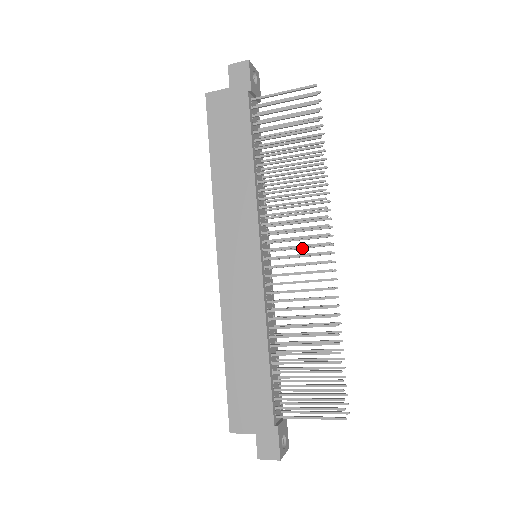
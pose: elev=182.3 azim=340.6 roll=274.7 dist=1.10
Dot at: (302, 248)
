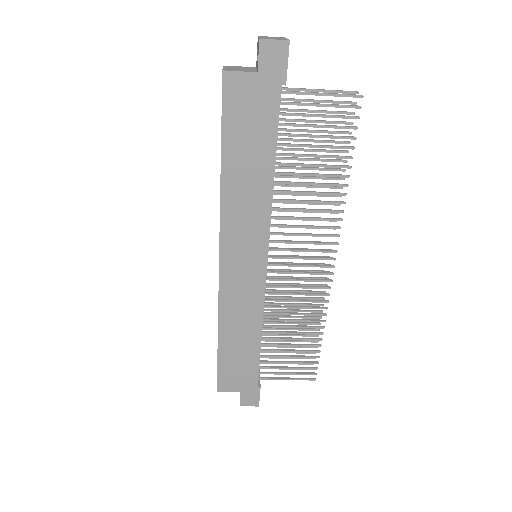
Dot at: occluded
